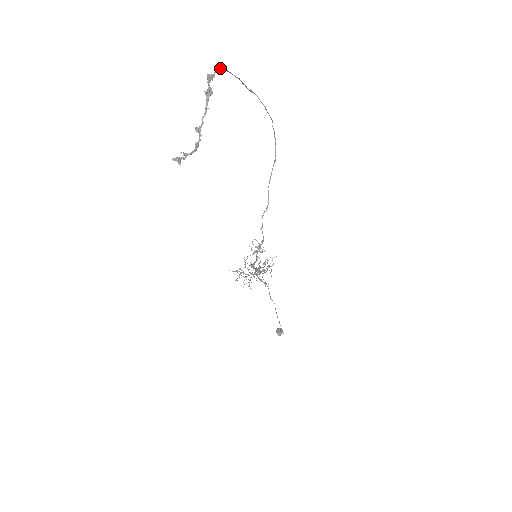
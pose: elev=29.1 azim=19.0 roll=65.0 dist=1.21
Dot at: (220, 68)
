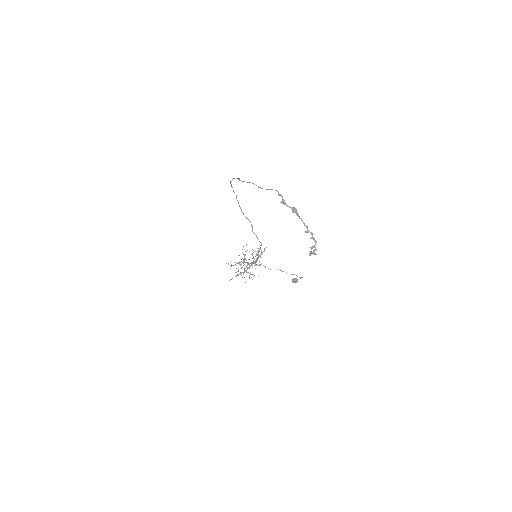
Dot at: (278, 193)
